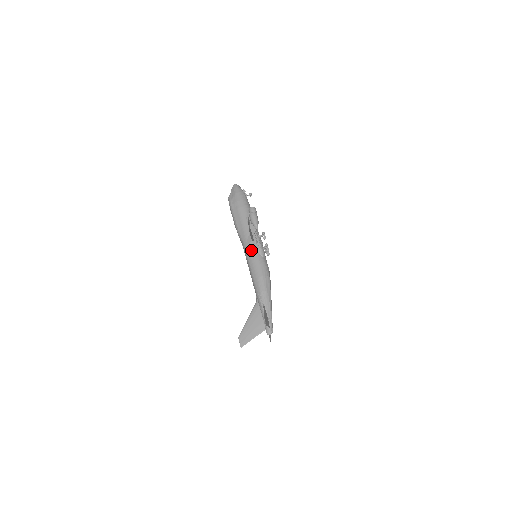
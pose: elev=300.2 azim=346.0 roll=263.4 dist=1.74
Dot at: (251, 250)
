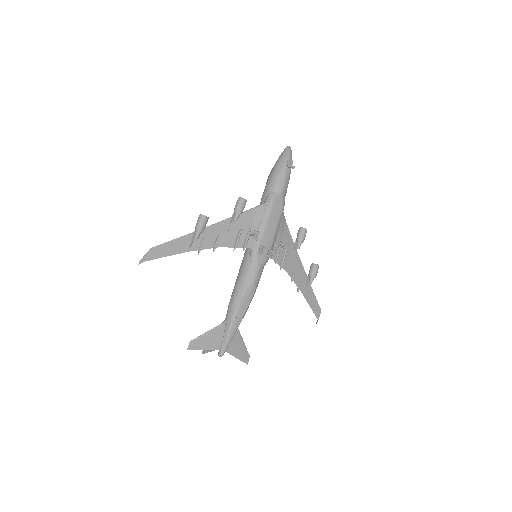
Dot at: (246, 248)
